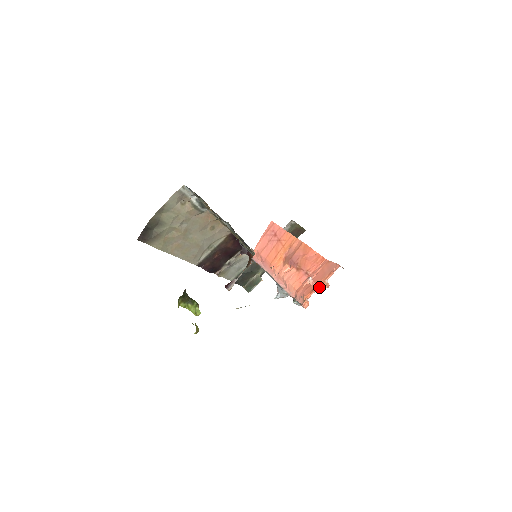
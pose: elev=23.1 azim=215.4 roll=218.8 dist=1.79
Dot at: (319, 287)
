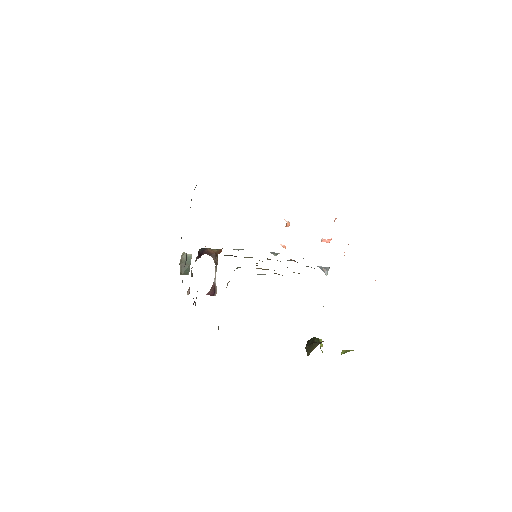
Dot at: (331, 239)
